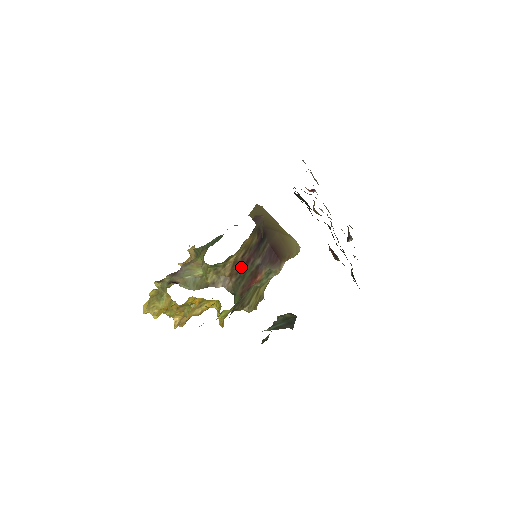
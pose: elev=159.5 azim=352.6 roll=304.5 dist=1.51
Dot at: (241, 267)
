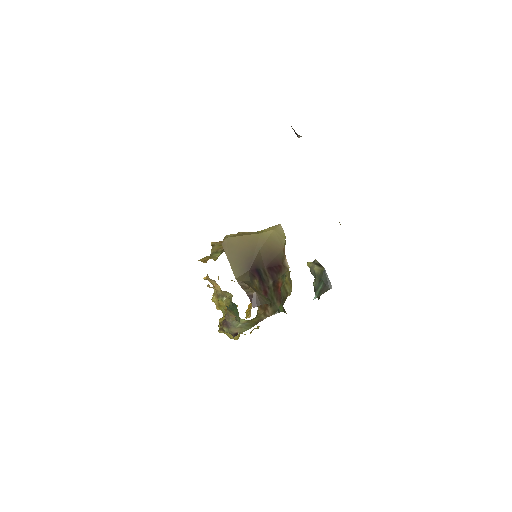
Dot at: occluded
